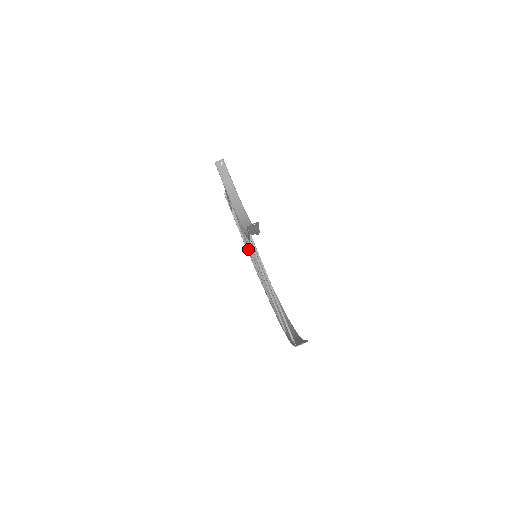
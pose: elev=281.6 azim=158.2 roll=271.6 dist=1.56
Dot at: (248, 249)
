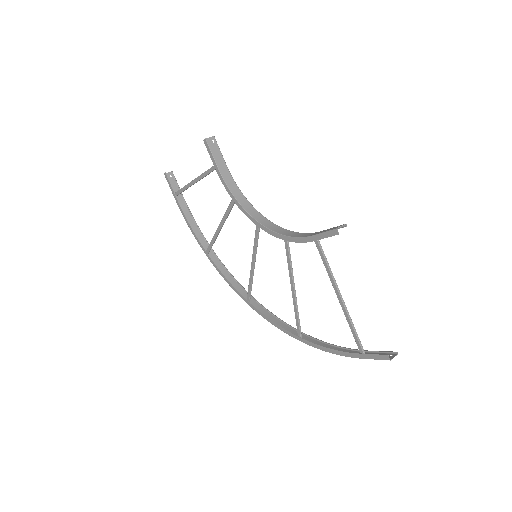
Dot at: (212, 245)
